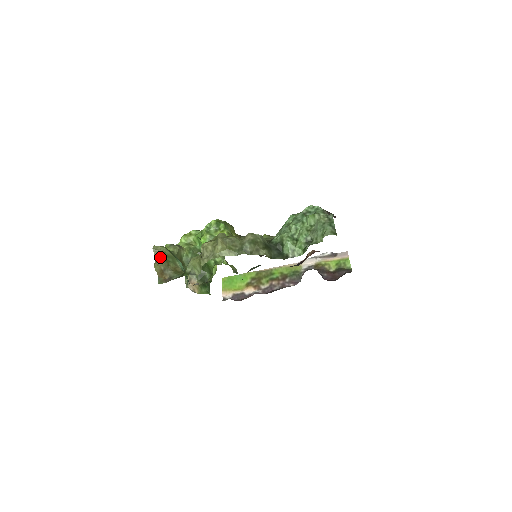
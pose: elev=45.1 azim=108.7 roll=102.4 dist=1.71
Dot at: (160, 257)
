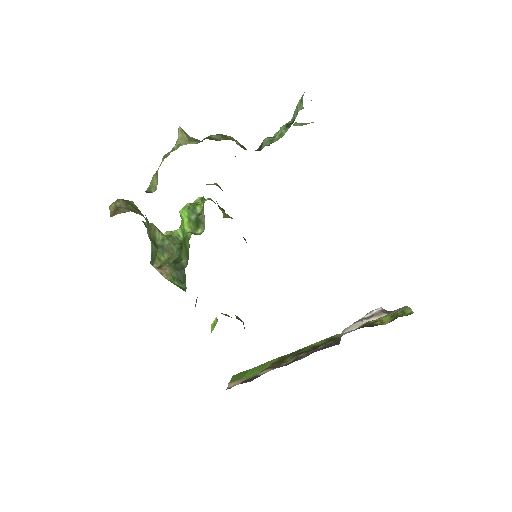
Dot at: occluded
